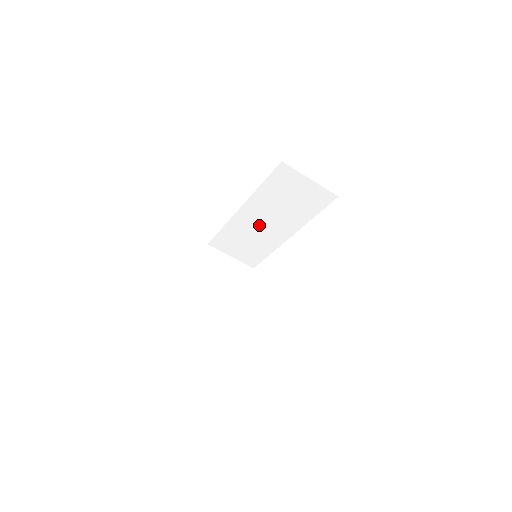
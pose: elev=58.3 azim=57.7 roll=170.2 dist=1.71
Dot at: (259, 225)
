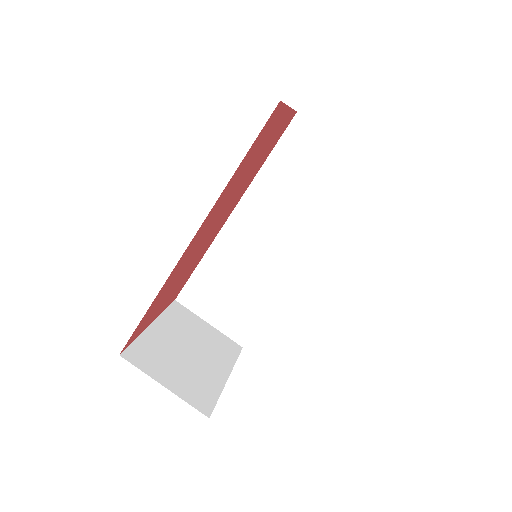
Dot at: (257, 246)
